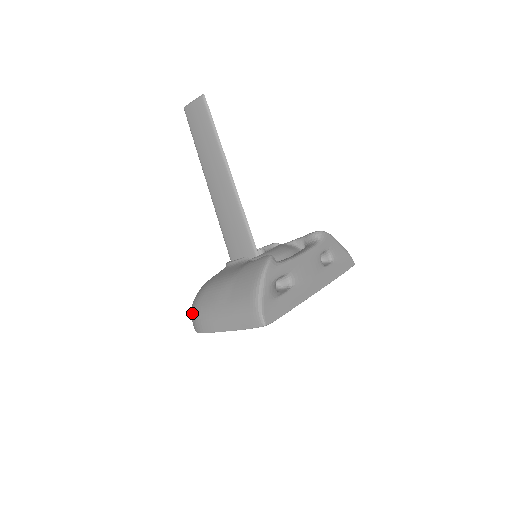
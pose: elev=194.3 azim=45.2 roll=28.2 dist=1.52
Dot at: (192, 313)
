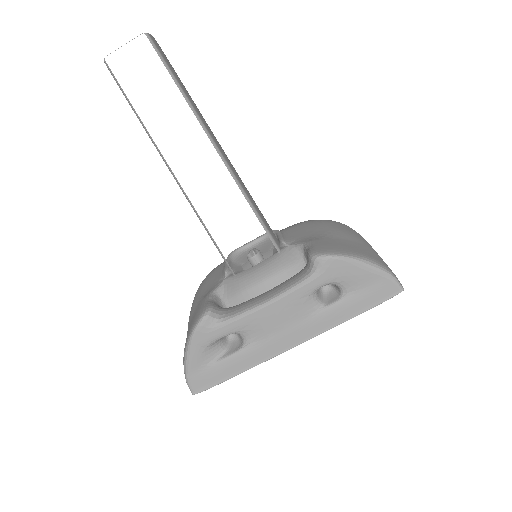
Dot at: occluded
